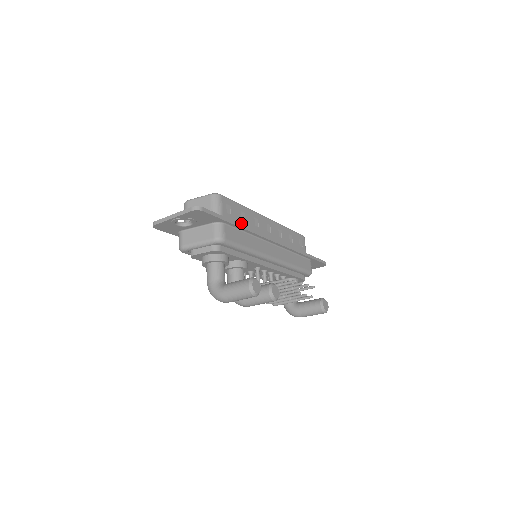
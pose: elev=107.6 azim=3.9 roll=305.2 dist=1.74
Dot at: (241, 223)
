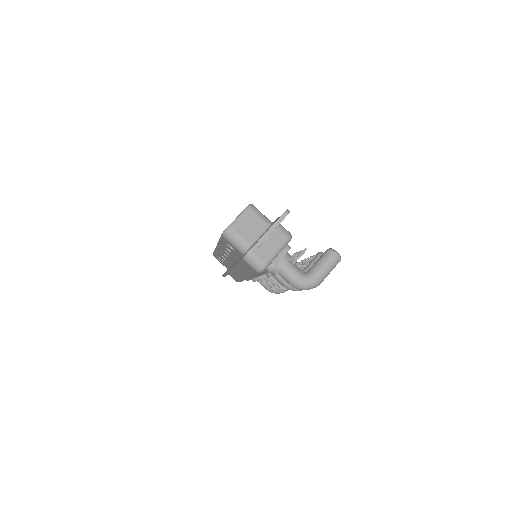
Dot at: occluded
